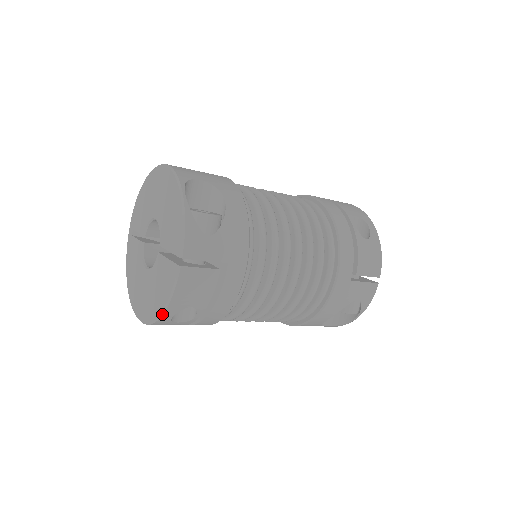
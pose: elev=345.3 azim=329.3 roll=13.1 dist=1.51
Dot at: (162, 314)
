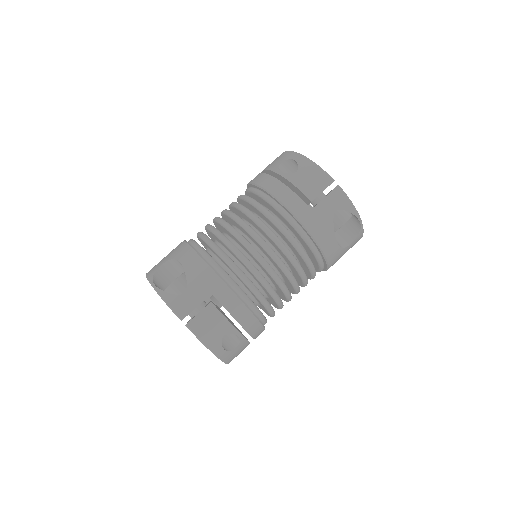
Dot at: (215, 355)
